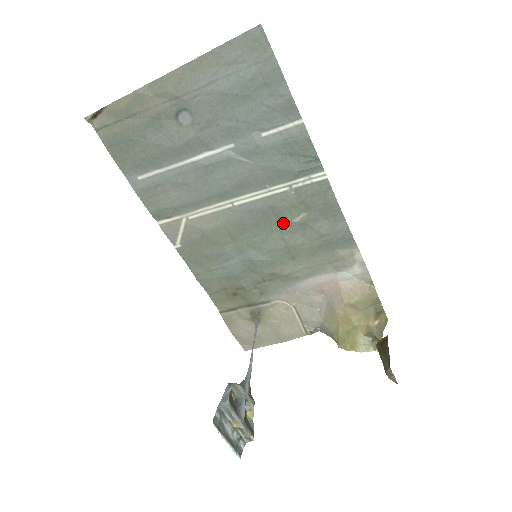
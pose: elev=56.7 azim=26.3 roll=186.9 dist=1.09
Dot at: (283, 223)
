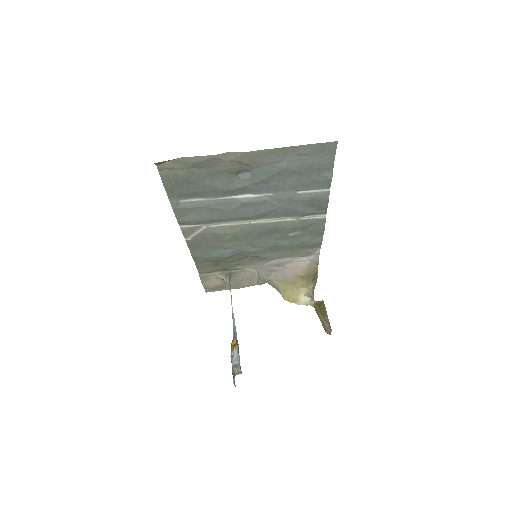
Dot at: (280, 235)
